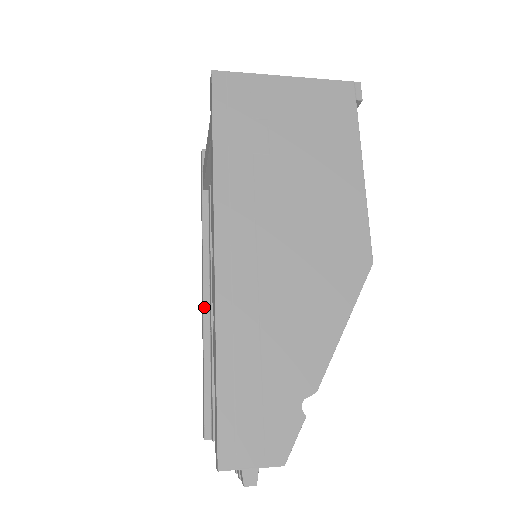
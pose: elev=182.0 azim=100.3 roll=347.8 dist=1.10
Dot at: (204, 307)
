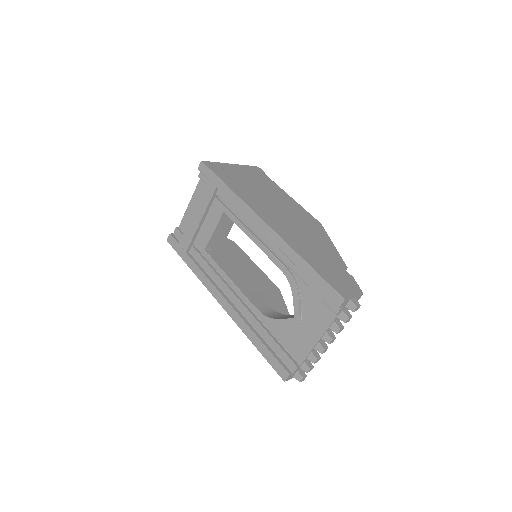
Dot at: (233, 308)
